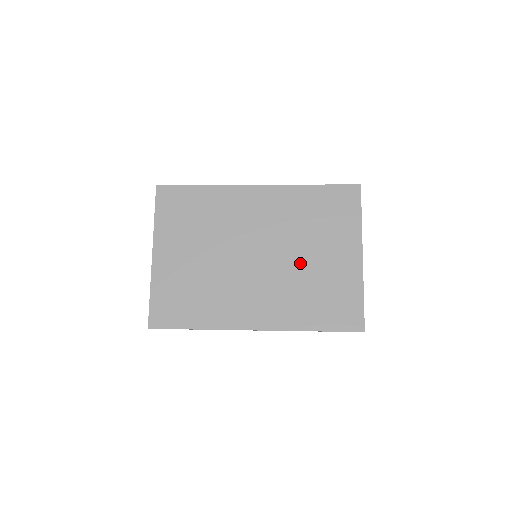
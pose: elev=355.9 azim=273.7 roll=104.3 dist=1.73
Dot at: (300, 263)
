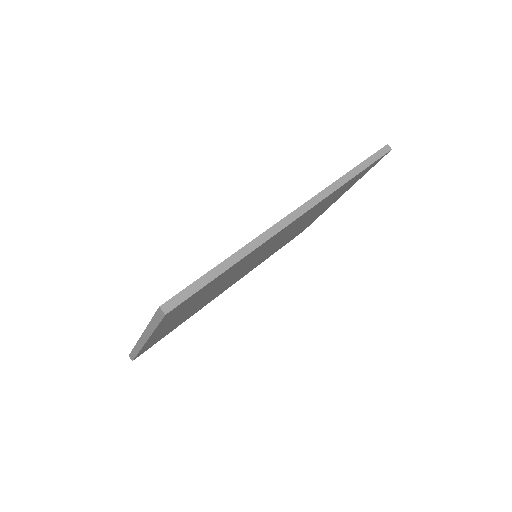
Dot at: occluded
